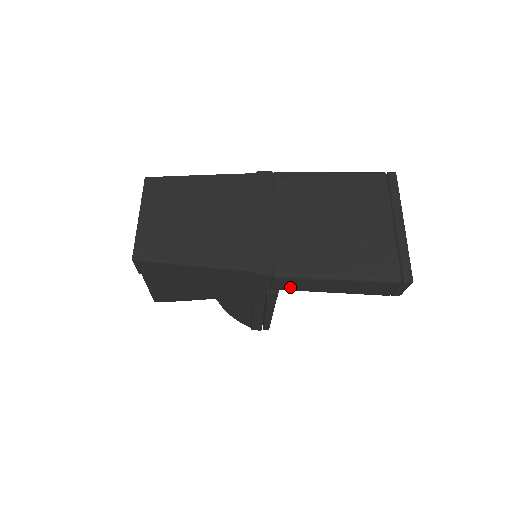
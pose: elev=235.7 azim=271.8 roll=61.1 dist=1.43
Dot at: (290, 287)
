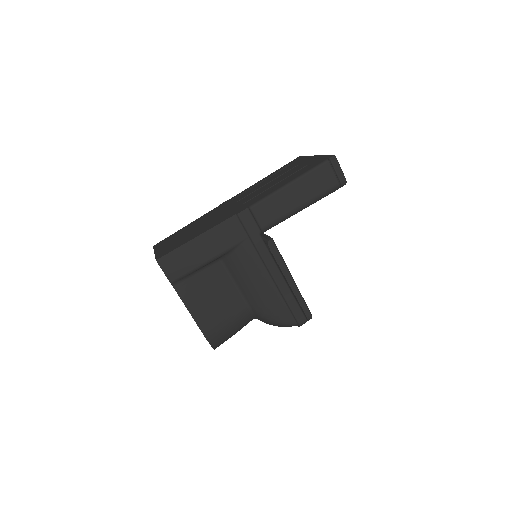
Dot at: (270, 217)
